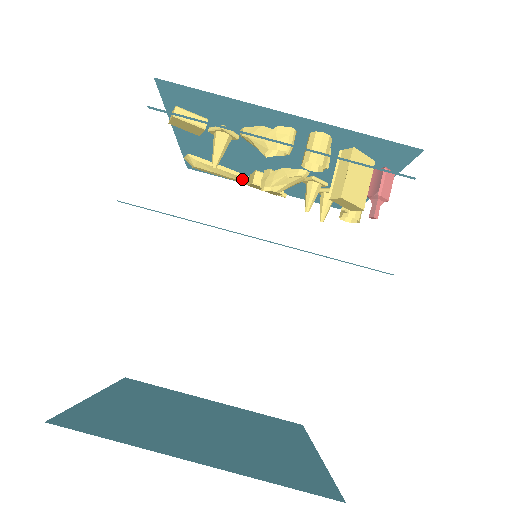
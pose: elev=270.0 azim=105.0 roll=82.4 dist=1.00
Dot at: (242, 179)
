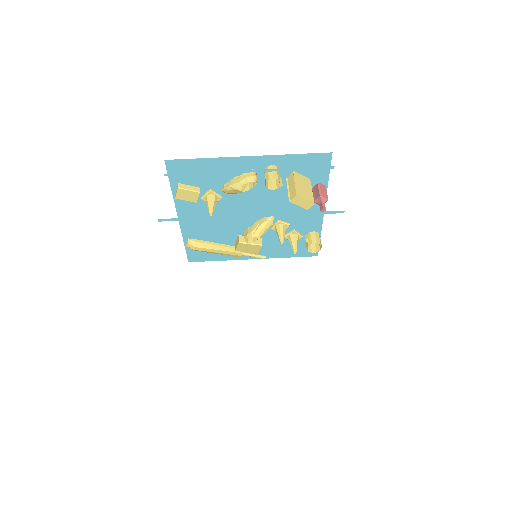
Dot at: (230, 249)
